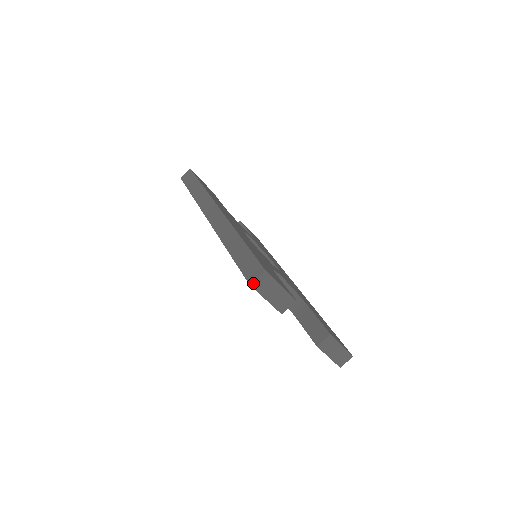
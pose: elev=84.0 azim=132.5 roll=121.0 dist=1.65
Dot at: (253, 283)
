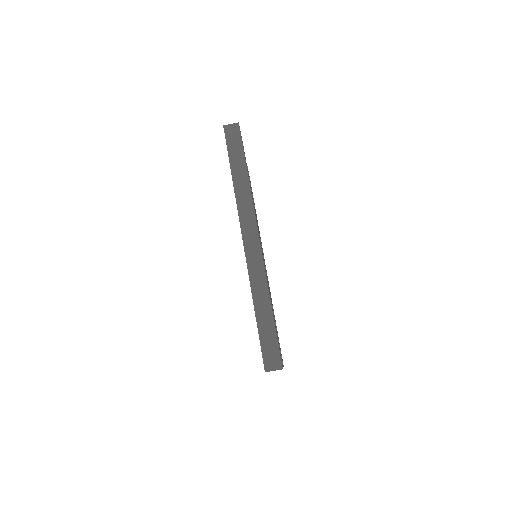
Dot at: occluded
